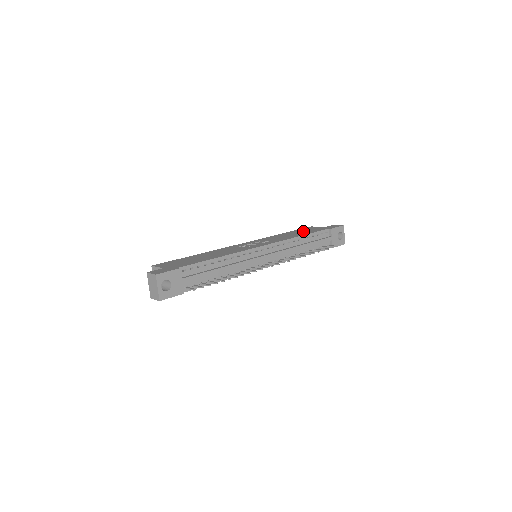
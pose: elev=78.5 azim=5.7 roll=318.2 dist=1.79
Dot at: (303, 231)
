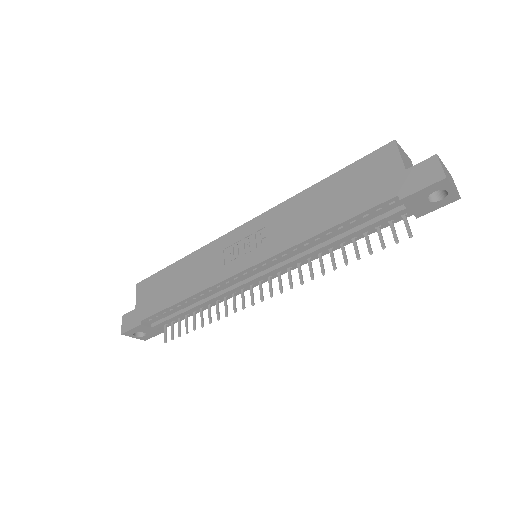
Dot at: (347, 191)
